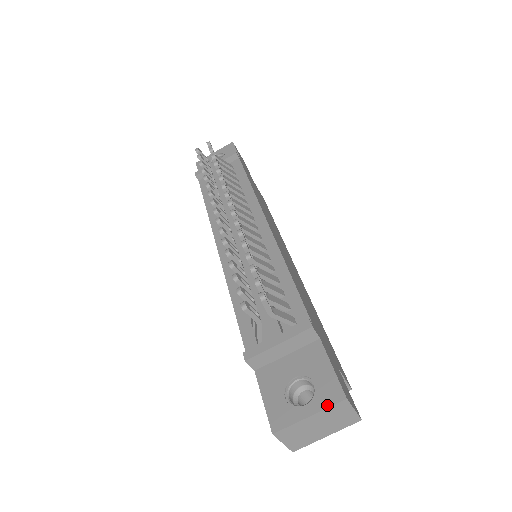
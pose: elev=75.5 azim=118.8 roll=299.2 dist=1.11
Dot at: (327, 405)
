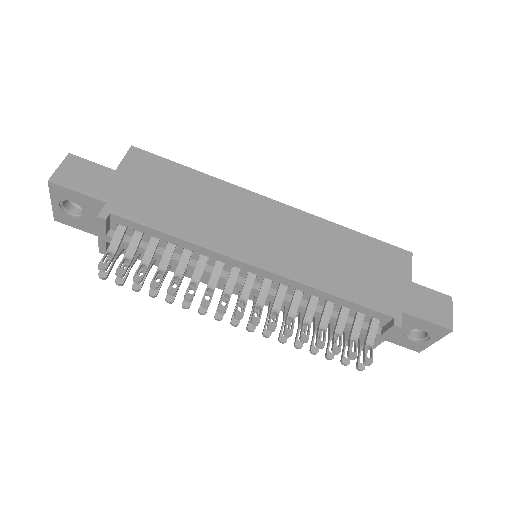
Dot at: (443, 336)
